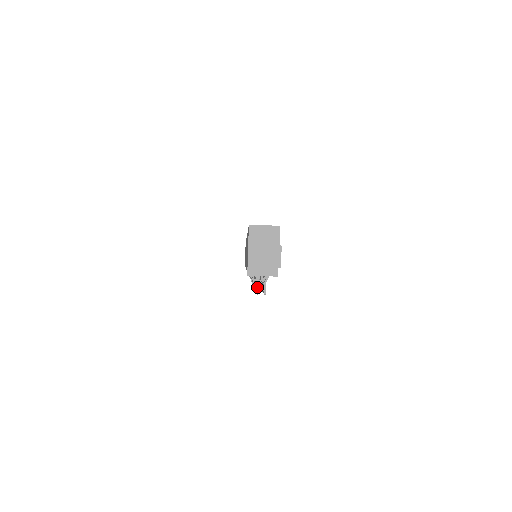
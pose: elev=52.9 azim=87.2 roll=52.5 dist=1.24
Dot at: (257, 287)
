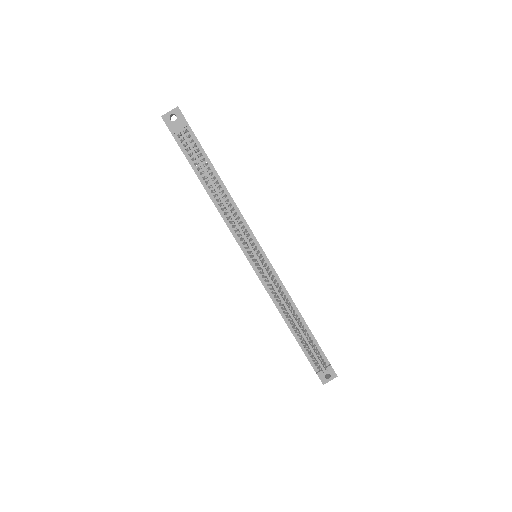
Dot at: (179, 133)
